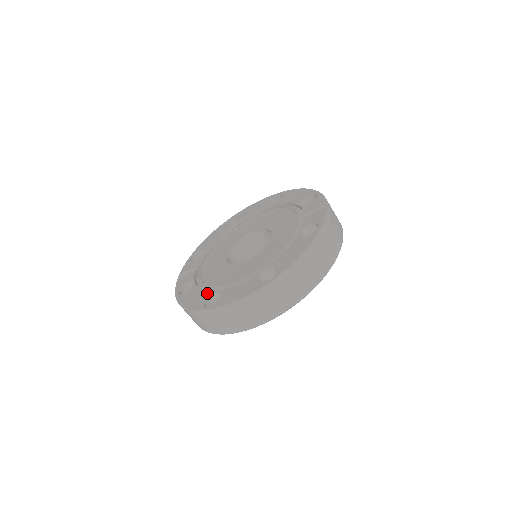
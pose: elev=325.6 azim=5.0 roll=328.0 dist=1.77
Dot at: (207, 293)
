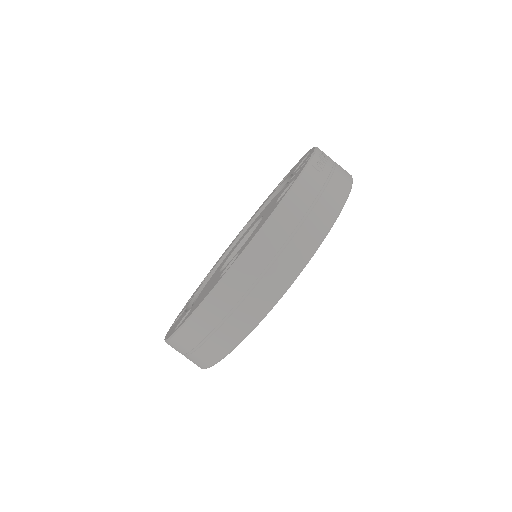
Dot at: (184, 315)
